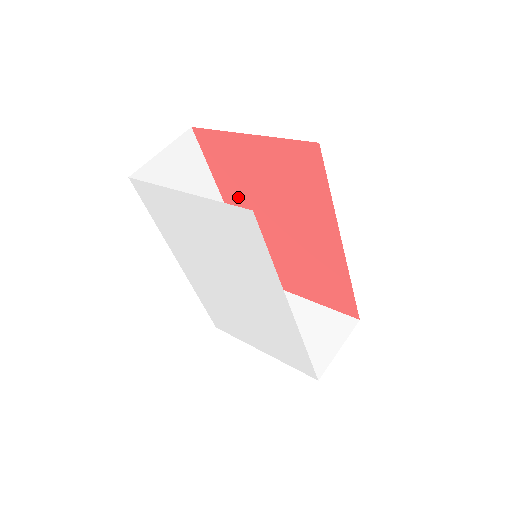
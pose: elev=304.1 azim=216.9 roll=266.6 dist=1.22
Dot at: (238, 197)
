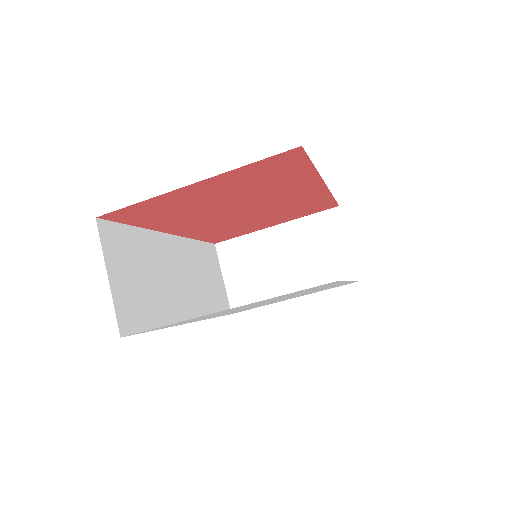
Dot at: (182, 221)
